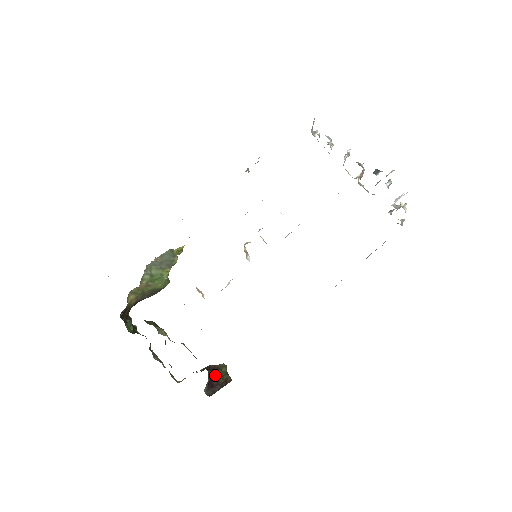
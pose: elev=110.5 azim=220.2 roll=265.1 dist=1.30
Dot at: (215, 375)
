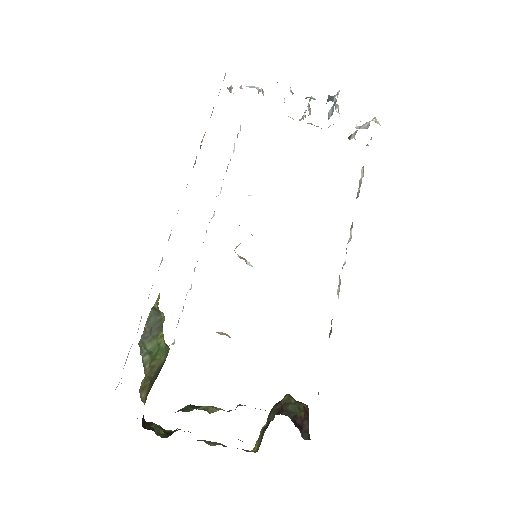
Dot at: (291, 413)
